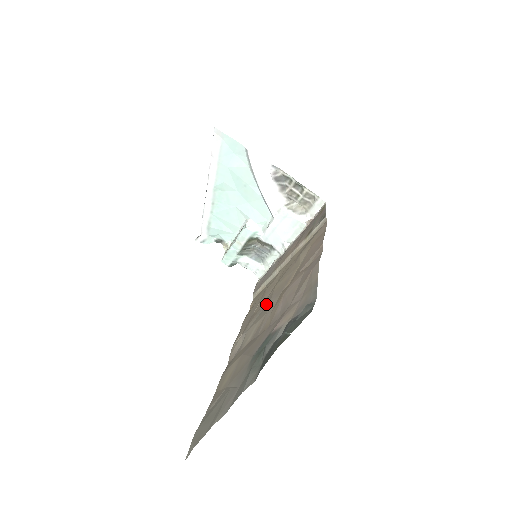
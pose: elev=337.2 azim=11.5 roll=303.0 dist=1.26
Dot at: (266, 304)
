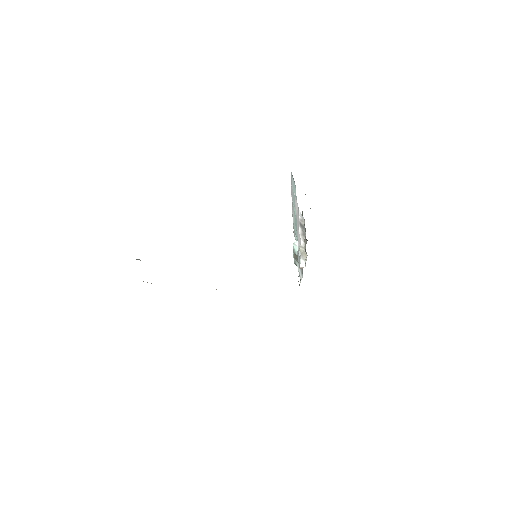
Dot at: occluded
